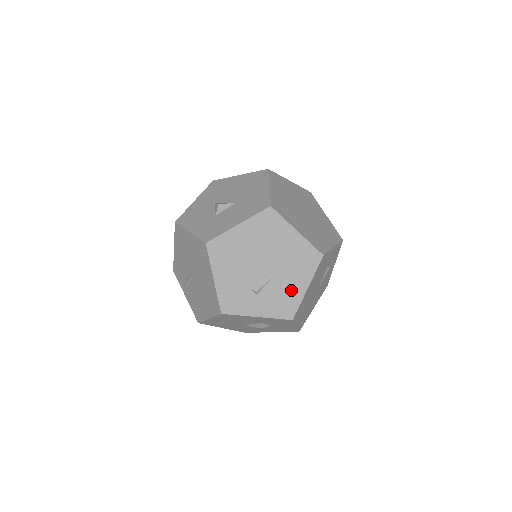
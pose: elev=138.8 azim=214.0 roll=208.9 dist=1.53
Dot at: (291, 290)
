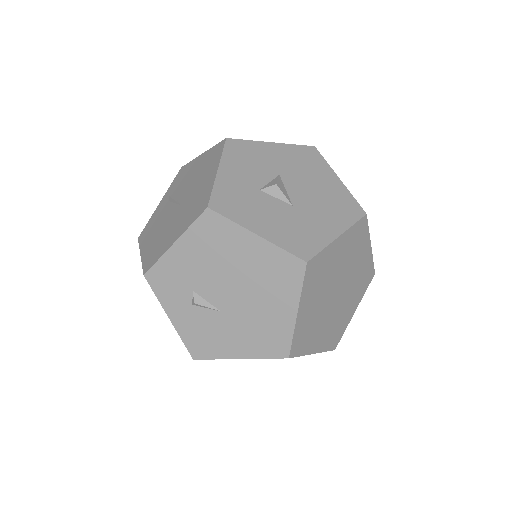
Dot at: (224, 341)
